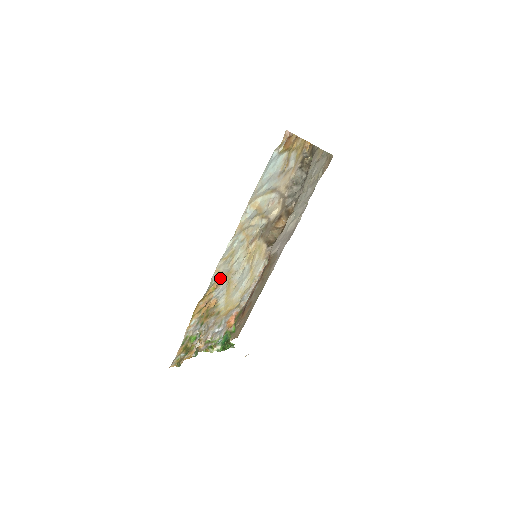
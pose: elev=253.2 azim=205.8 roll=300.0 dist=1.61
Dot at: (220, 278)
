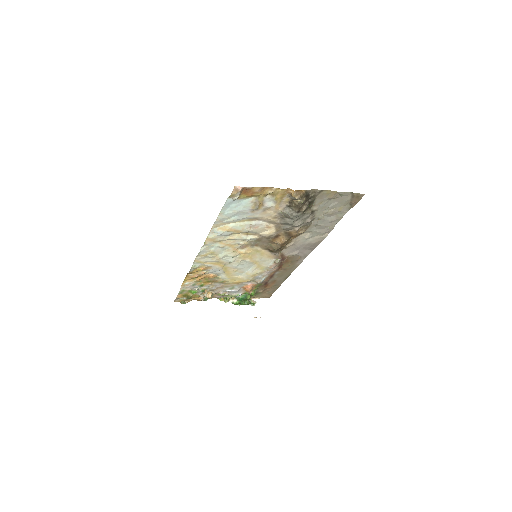
Dot at: (206, 265)
